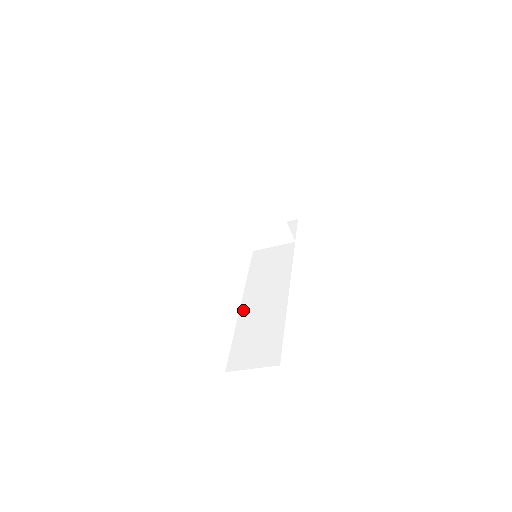
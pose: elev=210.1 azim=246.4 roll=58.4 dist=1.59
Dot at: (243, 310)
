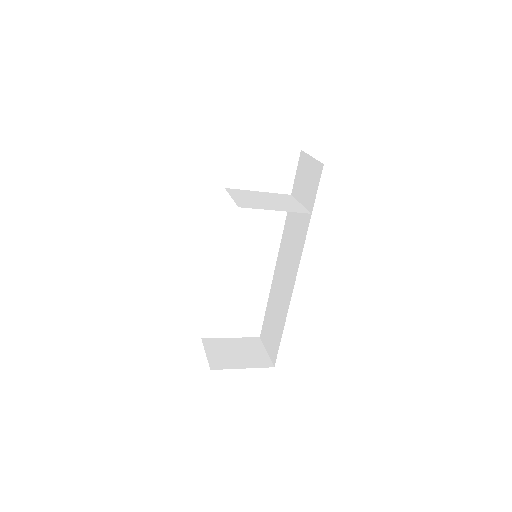
Dot at: (273, 282)
